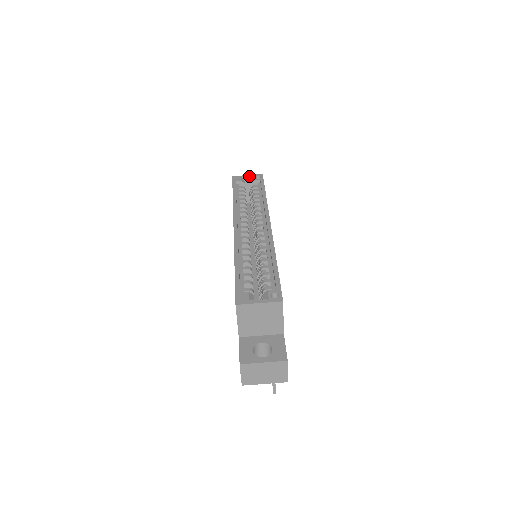
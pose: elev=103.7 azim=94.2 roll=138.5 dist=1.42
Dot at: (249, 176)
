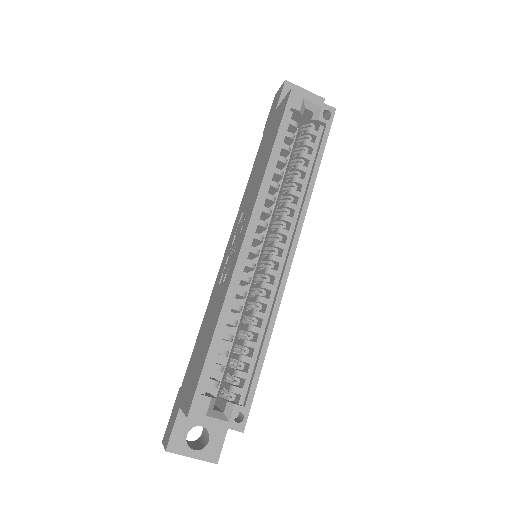
Dot at: (315, 103)
